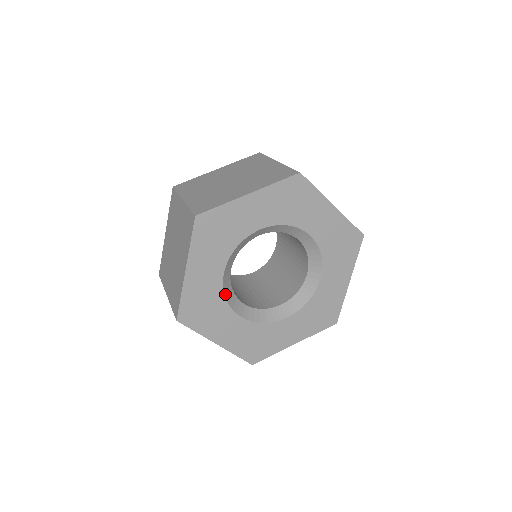
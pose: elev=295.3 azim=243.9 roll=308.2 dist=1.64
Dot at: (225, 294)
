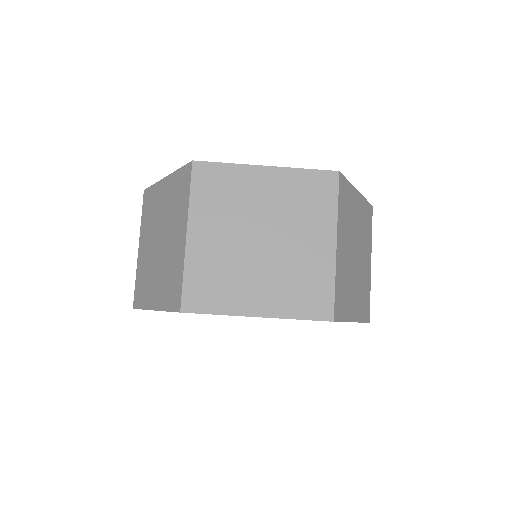
Dot at: occluded
